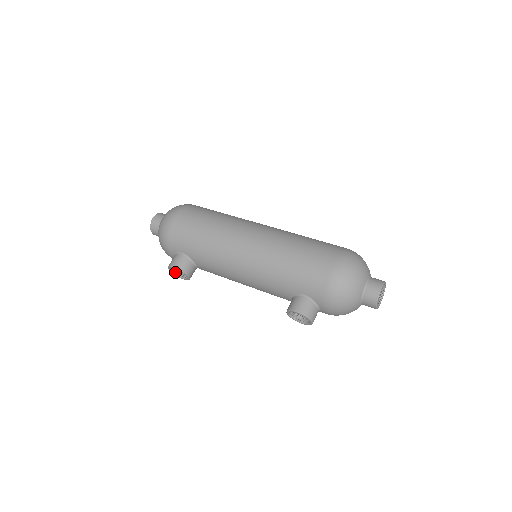
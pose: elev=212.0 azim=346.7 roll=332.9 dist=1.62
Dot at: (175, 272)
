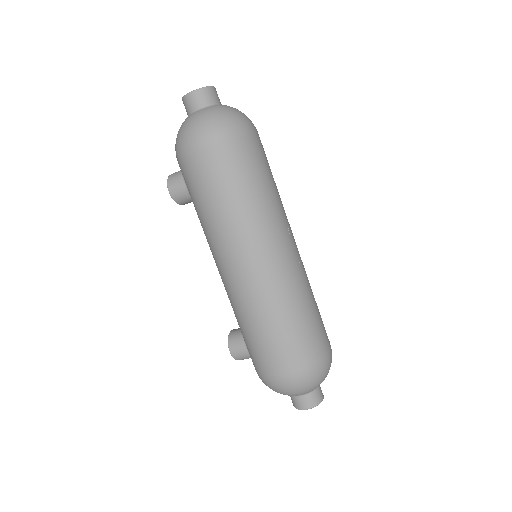
Dot at: occluded
